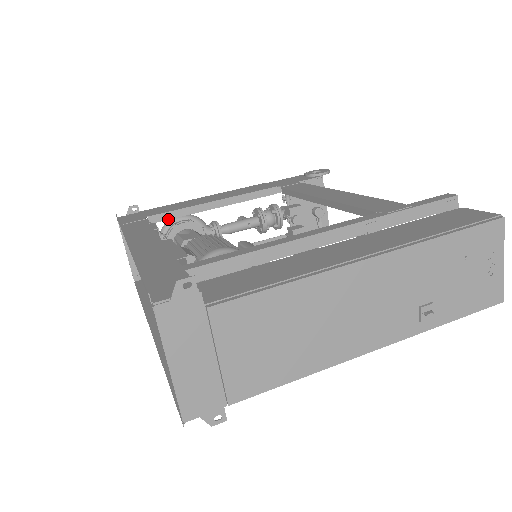
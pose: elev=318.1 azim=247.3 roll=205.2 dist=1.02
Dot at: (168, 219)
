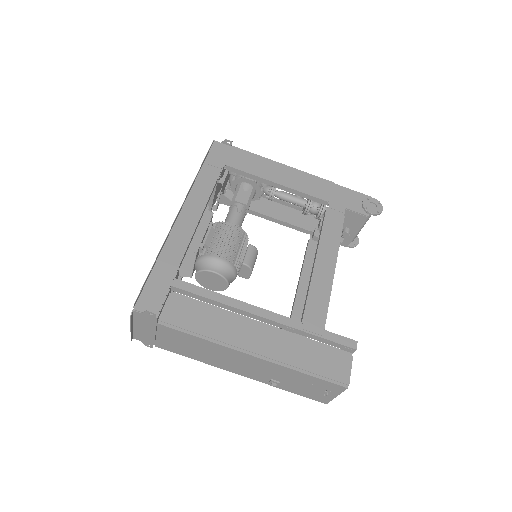
Dot at: (239, 174)
